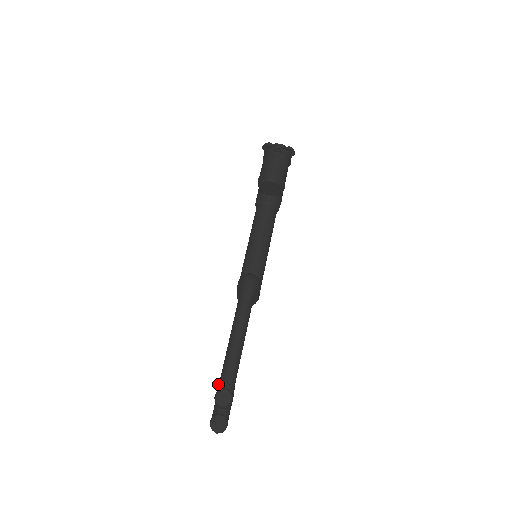
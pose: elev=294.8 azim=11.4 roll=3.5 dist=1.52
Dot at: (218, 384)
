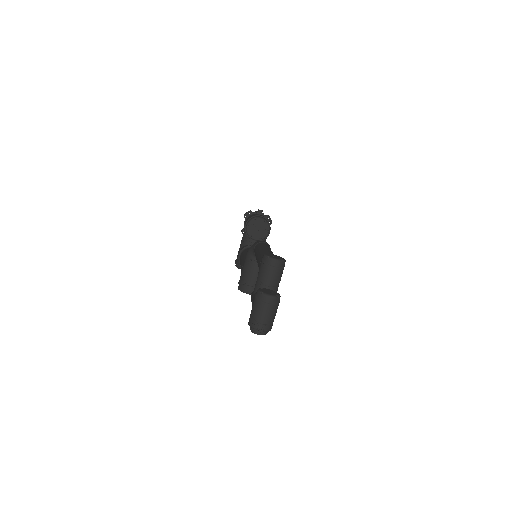
Dot at: occluded
